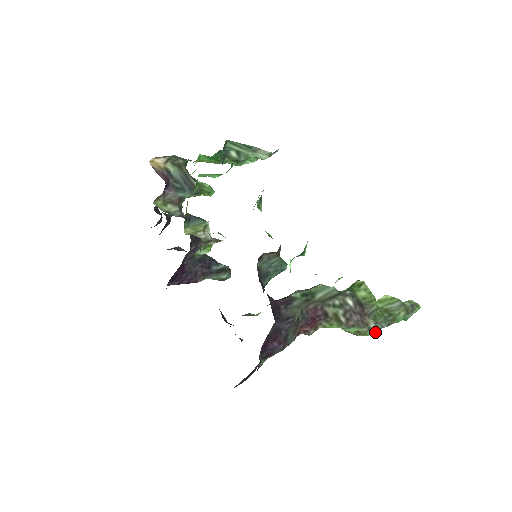
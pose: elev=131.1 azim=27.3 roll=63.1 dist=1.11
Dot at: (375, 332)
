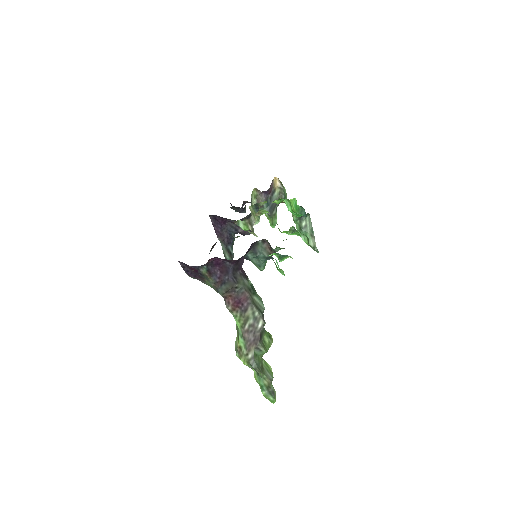
Dot at: (245, 364)
